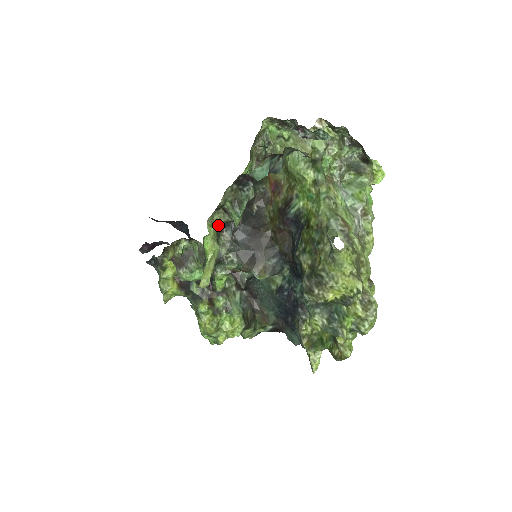
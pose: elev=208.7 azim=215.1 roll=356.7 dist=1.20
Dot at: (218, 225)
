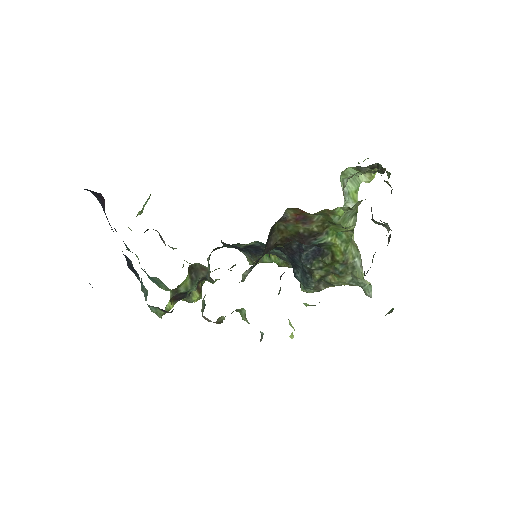
Dot at: occluded
